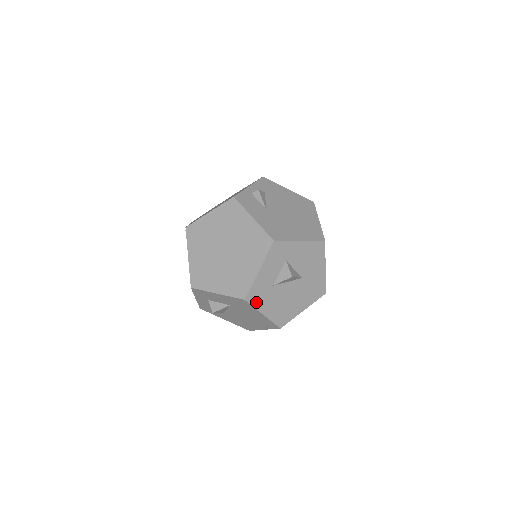
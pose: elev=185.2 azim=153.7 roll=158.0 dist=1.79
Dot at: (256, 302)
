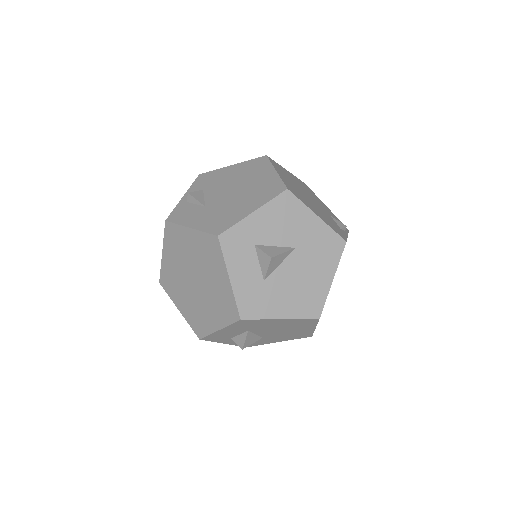
Dot at: (258, 312)
